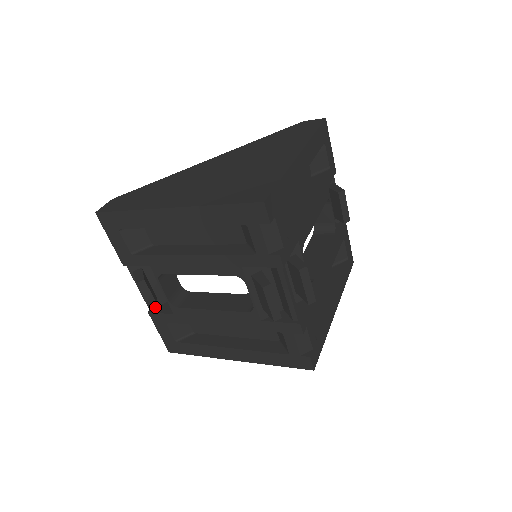
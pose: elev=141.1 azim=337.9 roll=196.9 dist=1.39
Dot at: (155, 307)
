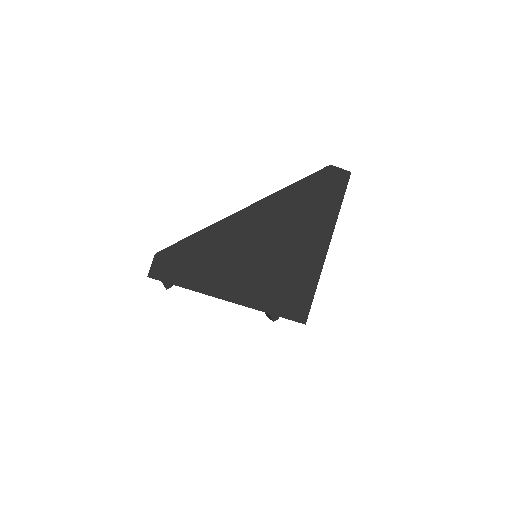
Dot at: occluded
